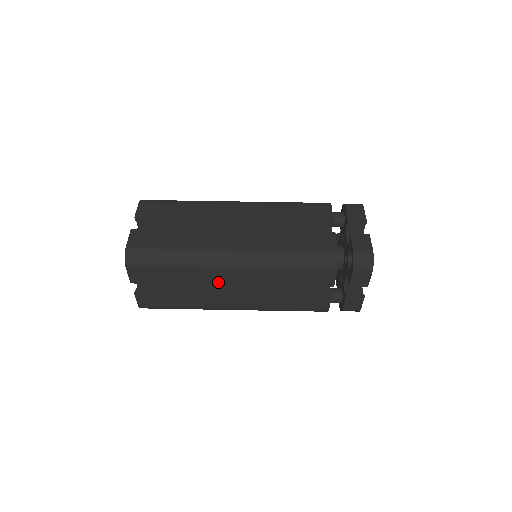
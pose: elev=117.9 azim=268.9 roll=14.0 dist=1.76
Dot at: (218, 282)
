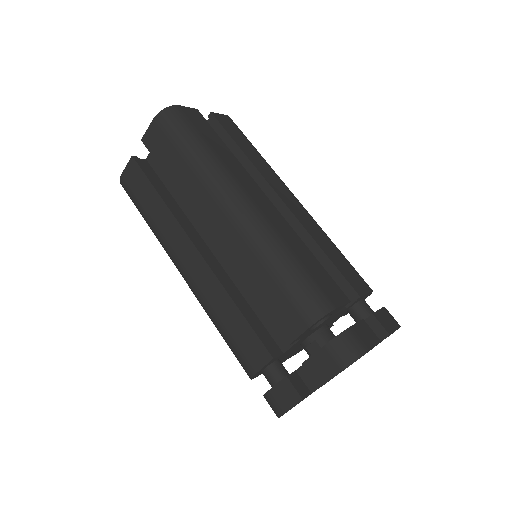
Dot at: (201, 216)
